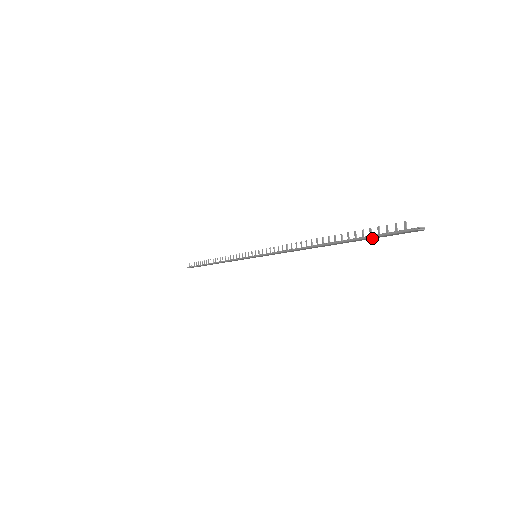
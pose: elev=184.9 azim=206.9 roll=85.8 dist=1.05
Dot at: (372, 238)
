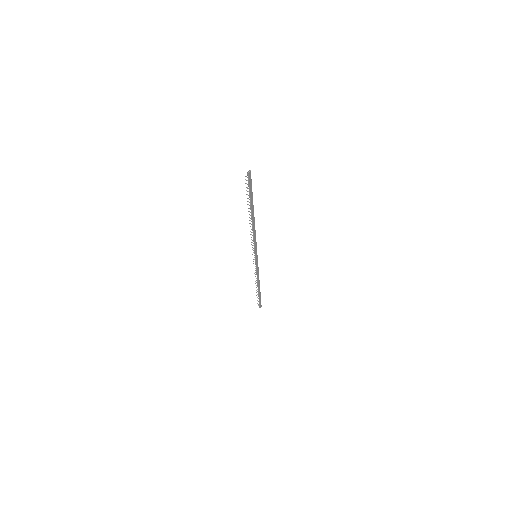
Dot at: (252, 192)
